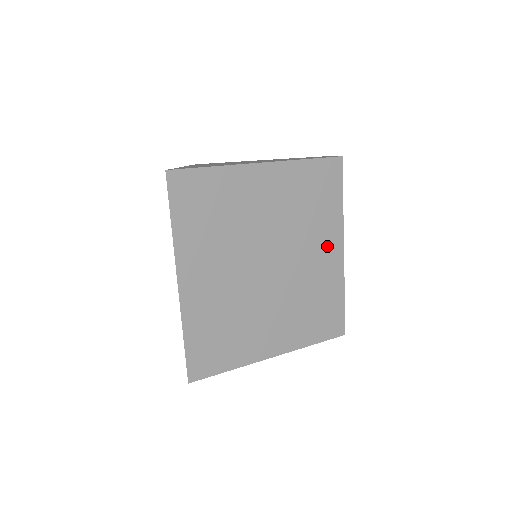
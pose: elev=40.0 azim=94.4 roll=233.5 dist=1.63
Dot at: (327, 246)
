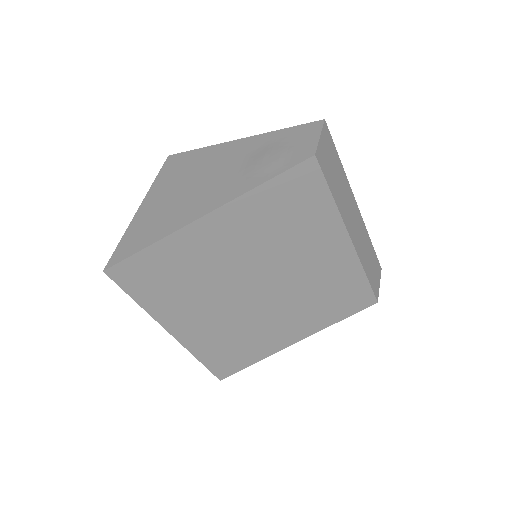
Dot at: (326, 247)
